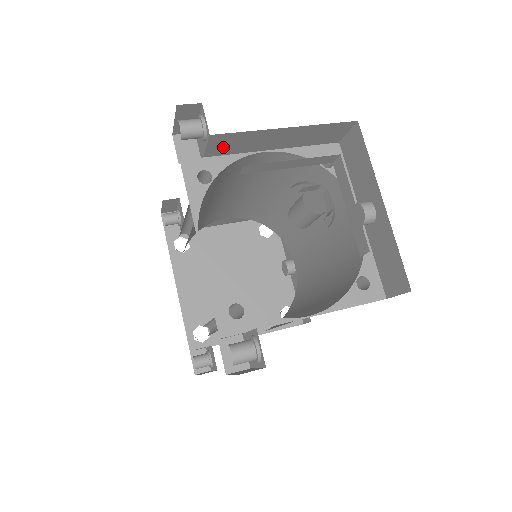
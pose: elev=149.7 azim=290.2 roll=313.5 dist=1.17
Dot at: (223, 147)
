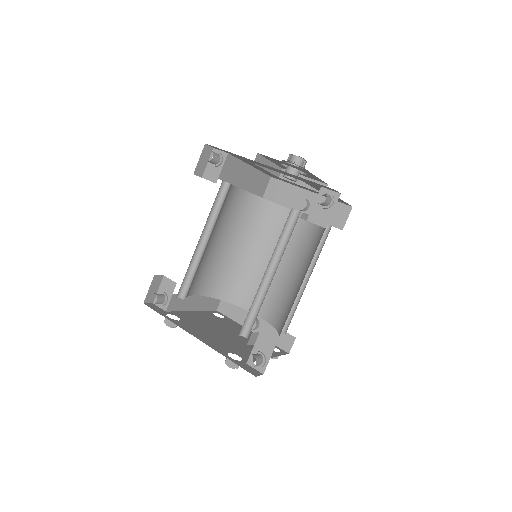
Dot at: (228, 172)
